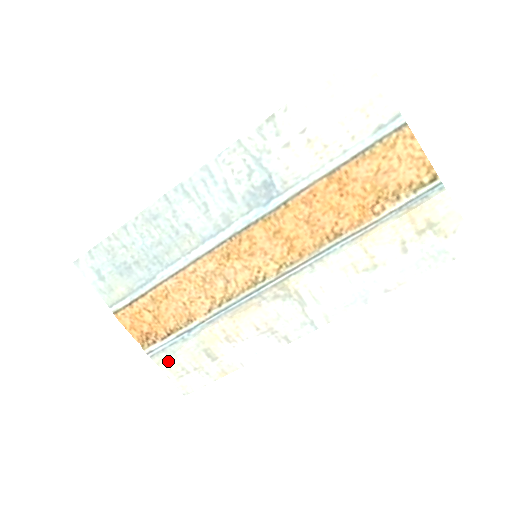
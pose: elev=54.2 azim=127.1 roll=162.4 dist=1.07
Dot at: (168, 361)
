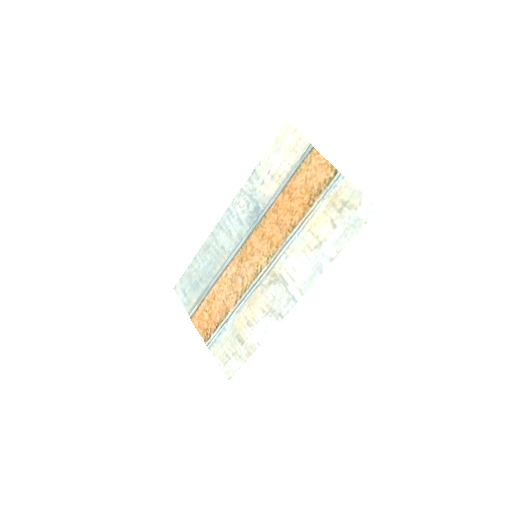
Dot at: (218, 351)
